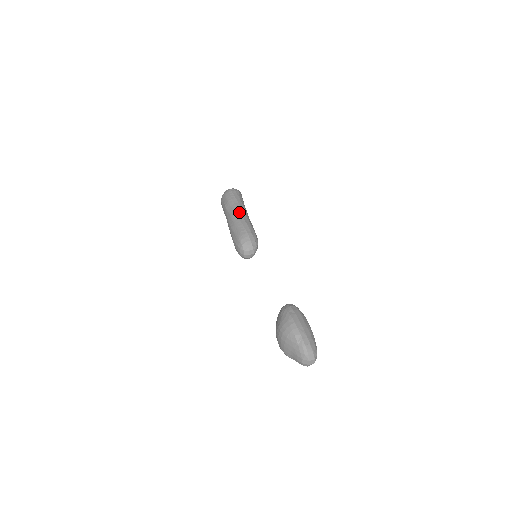
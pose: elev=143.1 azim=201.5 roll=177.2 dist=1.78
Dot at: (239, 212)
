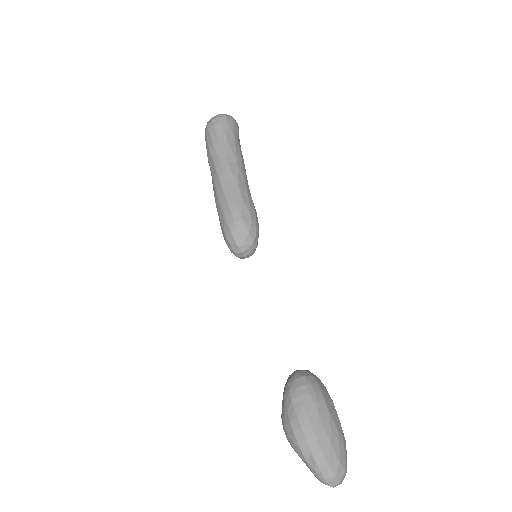
Dot at: (223, 174)
